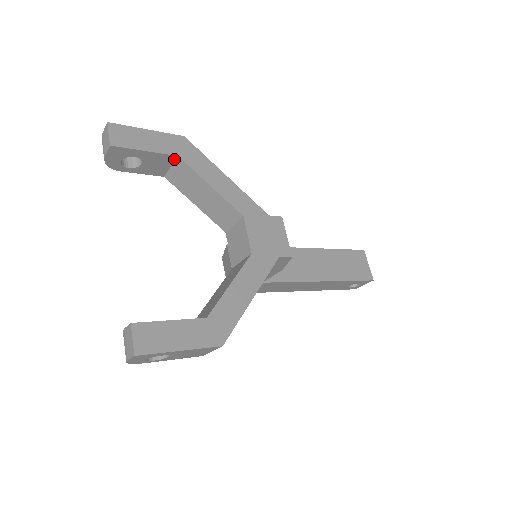
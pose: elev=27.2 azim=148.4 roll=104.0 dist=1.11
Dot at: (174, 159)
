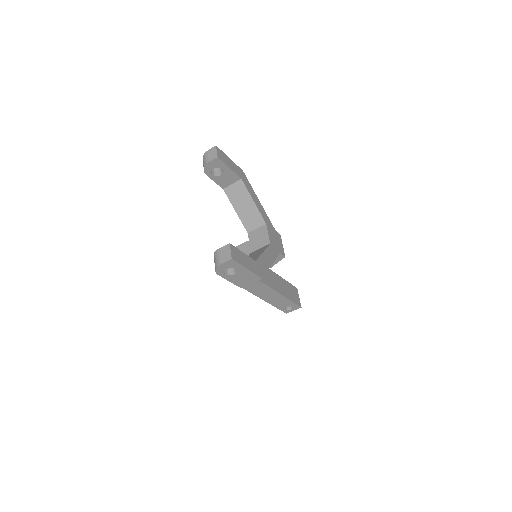
Dot at: (238, 180)
